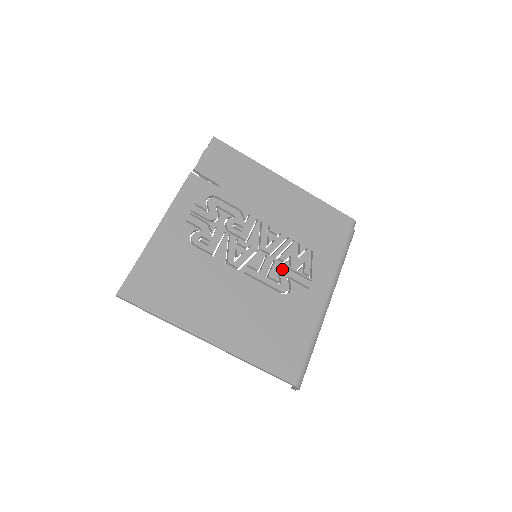
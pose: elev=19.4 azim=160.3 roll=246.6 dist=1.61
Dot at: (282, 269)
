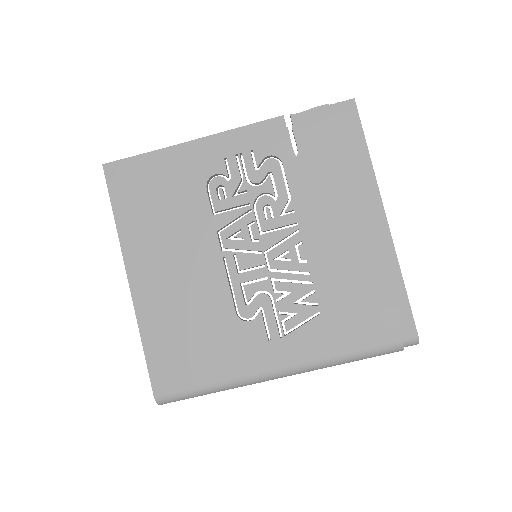
Dot at: (265, 294)
